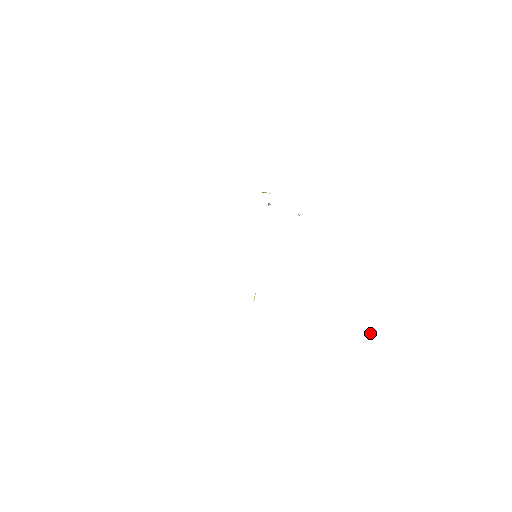
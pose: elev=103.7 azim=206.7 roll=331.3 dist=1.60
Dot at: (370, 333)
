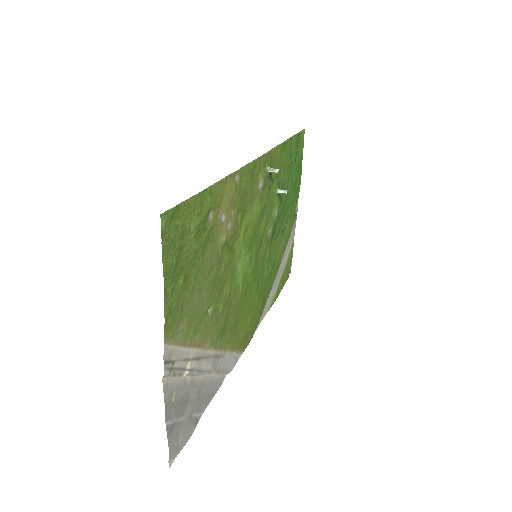
Dot at: (168, 222)
